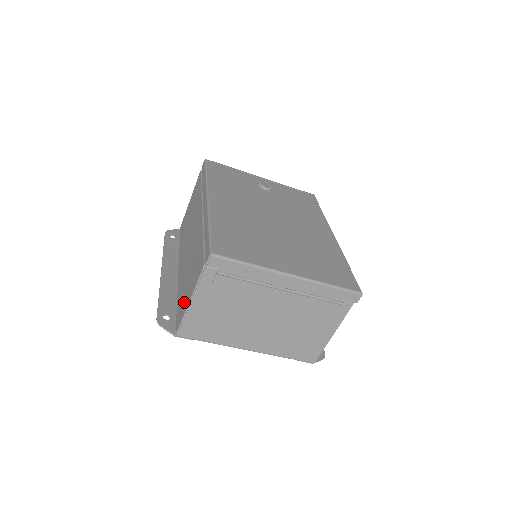
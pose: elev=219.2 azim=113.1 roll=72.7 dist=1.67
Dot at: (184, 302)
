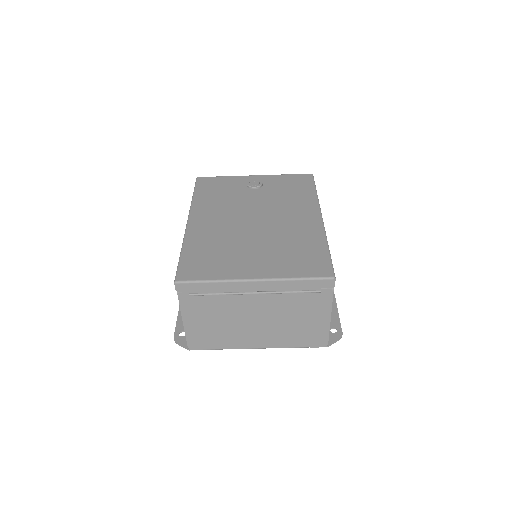
Dot at: occluded
